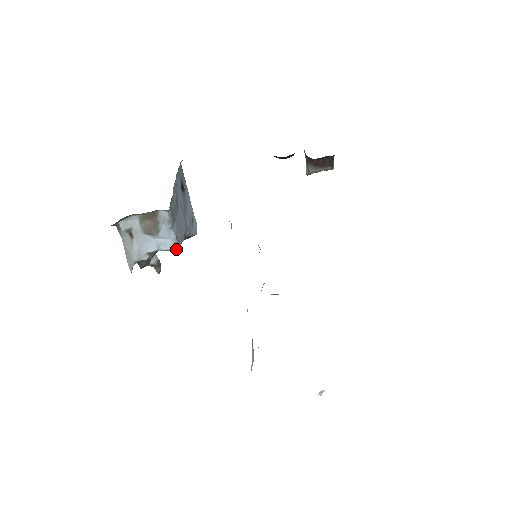
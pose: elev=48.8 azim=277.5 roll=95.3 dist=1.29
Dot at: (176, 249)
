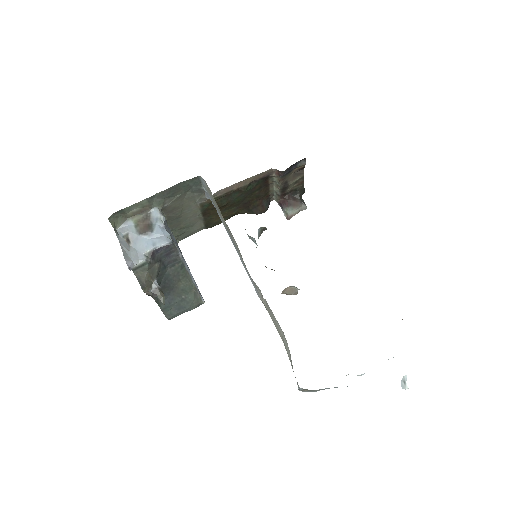
Dot at: (171, 243)
